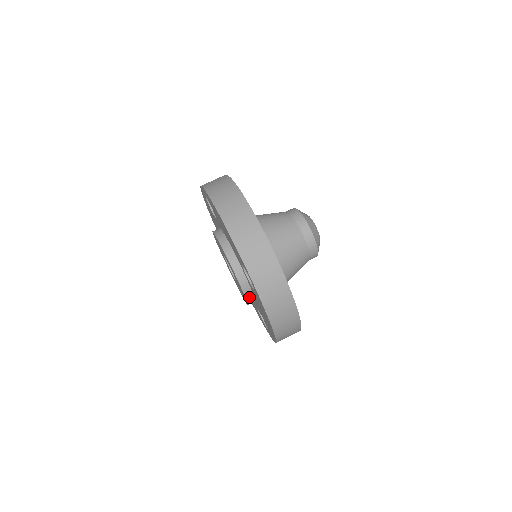
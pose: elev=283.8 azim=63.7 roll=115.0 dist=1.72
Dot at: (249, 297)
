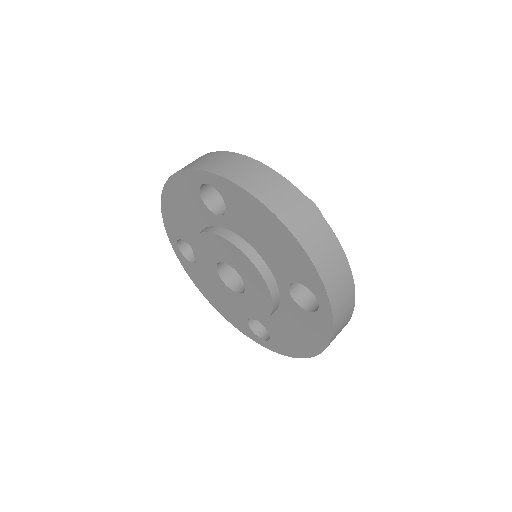
Dot at: occluded
